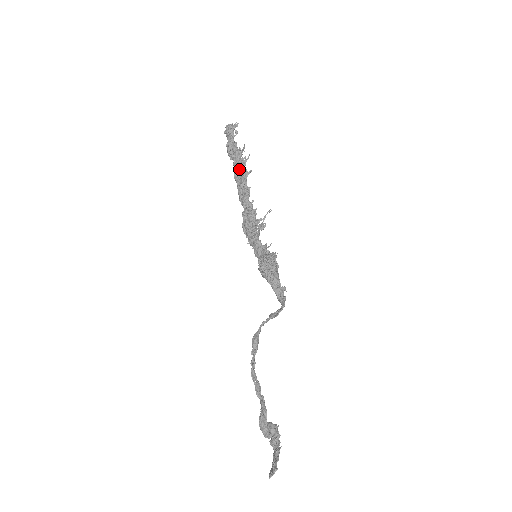
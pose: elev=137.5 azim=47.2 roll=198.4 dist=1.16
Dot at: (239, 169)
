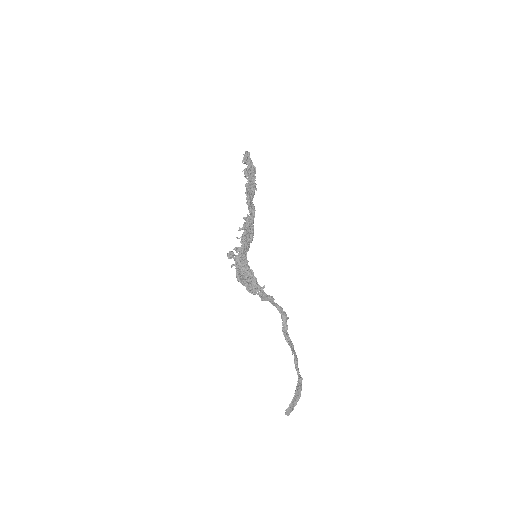
Dot at: (246, 190)
